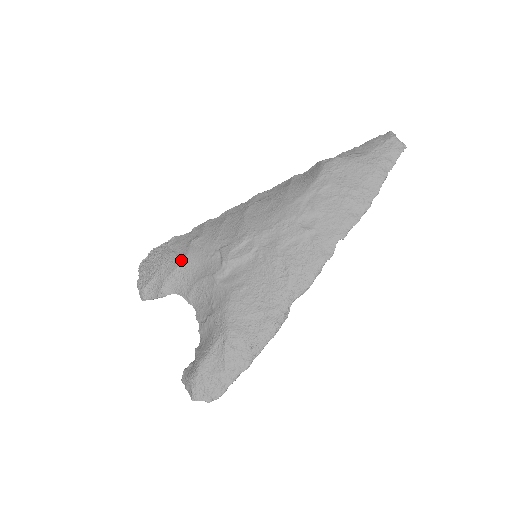
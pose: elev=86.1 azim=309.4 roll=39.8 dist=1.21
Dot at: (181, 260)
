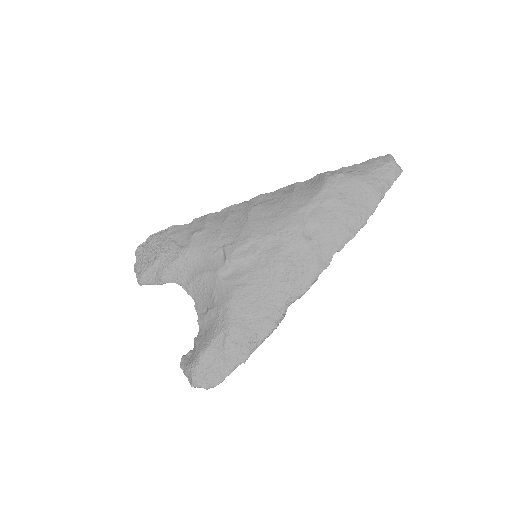
Dot at: (182, 251)
